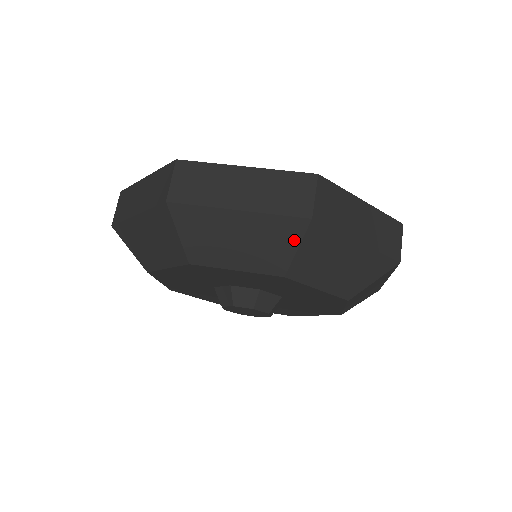
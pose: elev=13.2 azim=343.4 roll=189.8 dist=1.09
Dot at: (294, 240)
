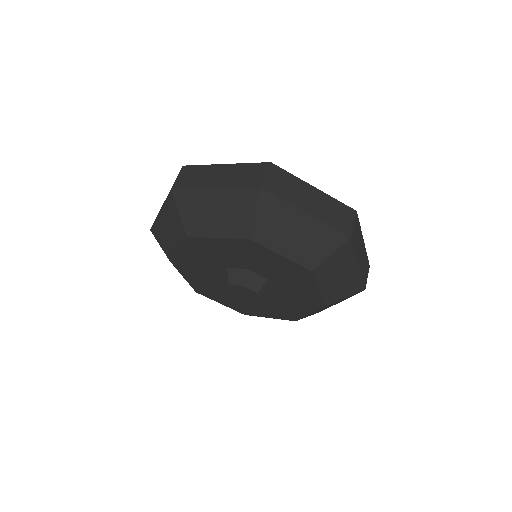
Dot at: (332, 247)
